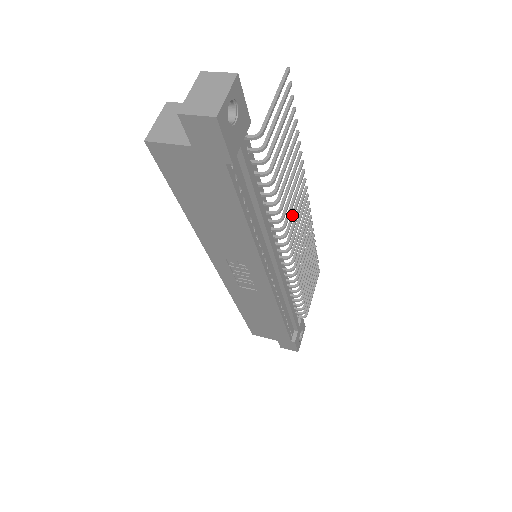
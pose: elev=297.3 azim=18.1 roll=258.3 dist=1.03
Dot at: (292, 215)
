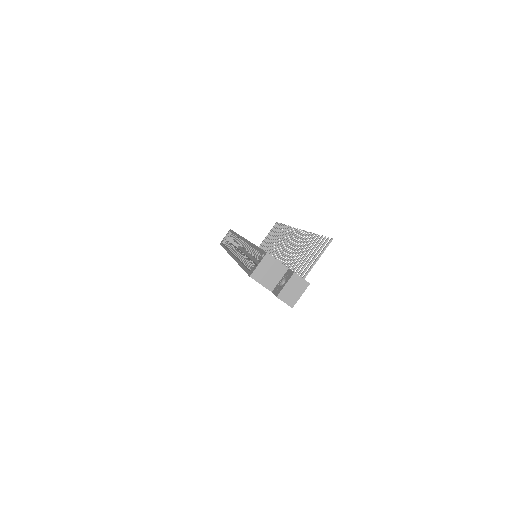
Dot at: occluded
